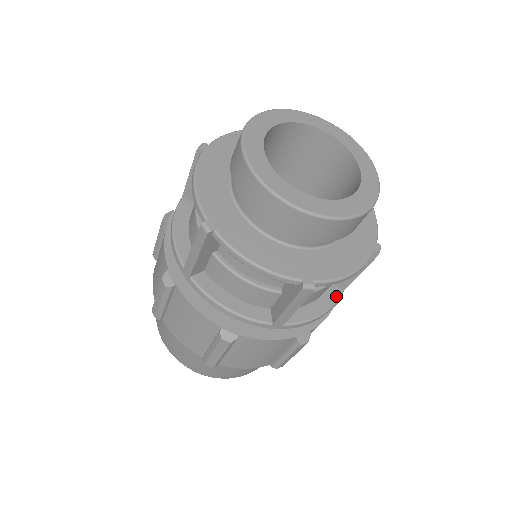
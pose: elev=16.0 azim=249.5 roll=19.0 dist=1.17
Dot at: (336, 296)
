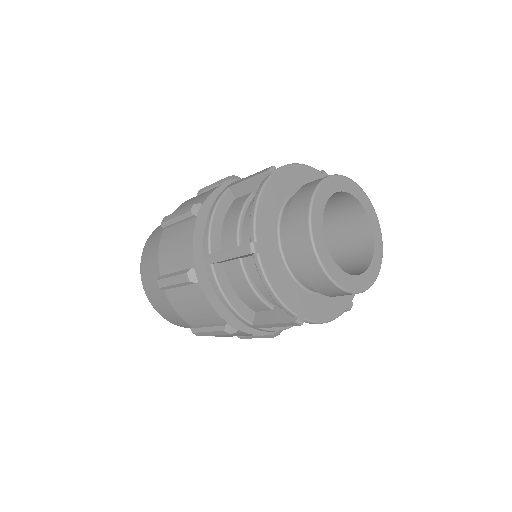
Dot at: occluded
